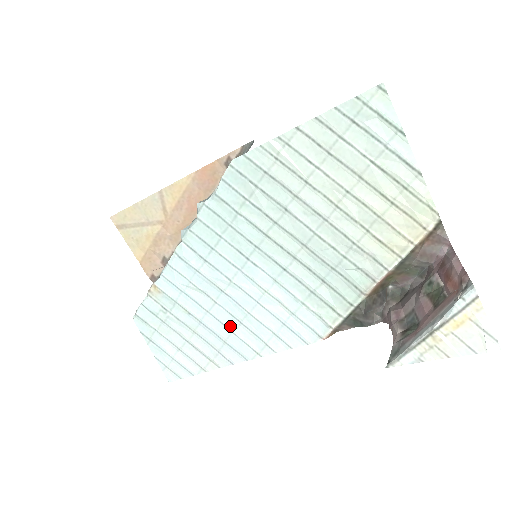
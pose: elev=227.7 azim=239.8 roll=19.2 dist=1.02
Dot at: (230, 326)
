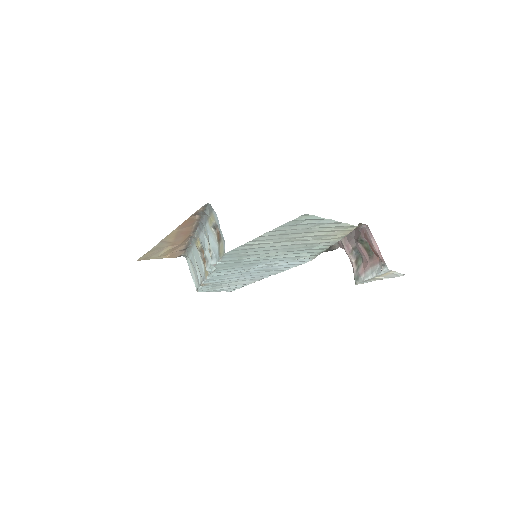
Dot at: (257, 274)
